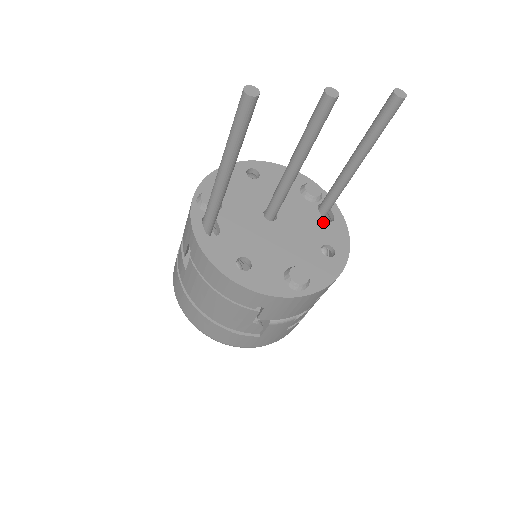
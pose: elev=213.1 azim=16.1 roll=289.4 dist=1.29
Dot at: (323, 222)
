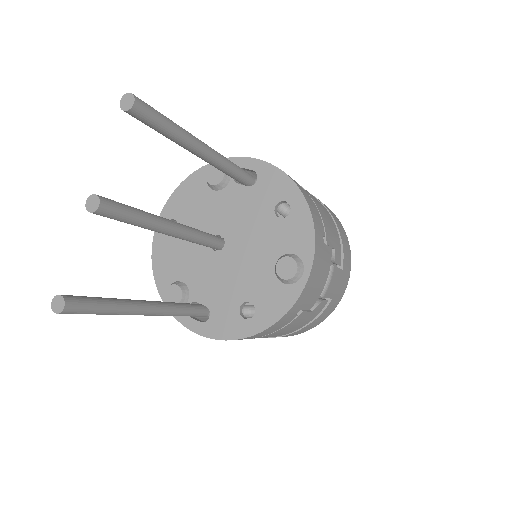
Dot at: (252, 190)
